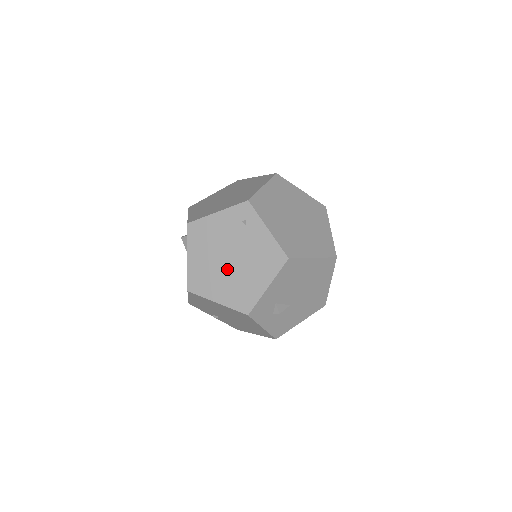
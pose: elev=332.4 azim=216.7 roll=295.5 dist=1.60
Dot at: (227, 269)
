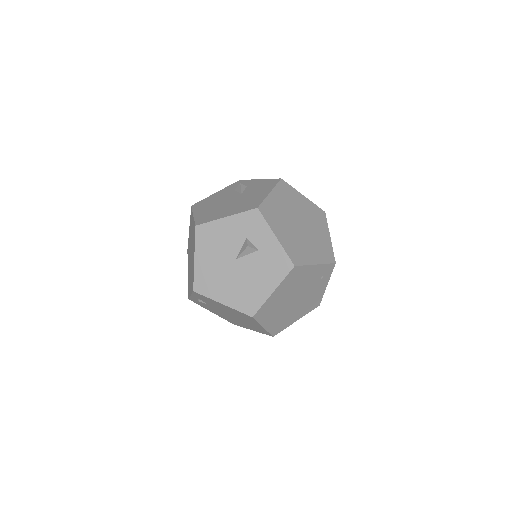
Dot at: (288, 306)
